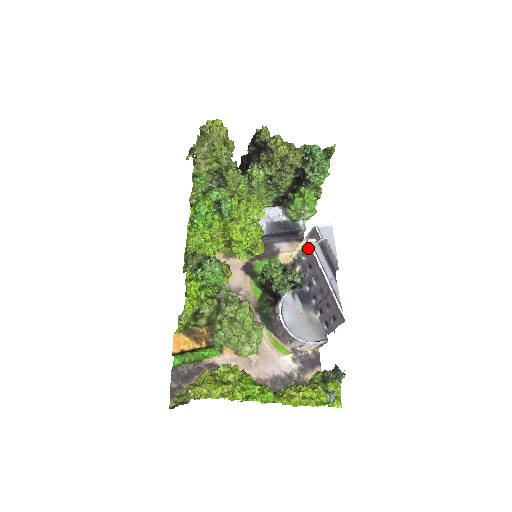
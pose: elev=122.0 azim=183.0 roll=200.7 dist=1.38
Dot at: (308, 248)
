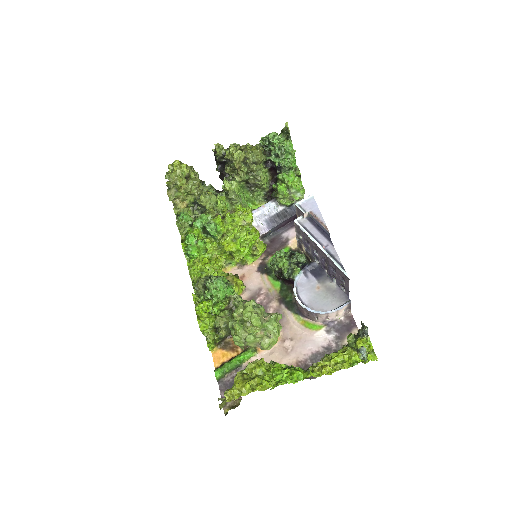
Dot at: (298, 227)
